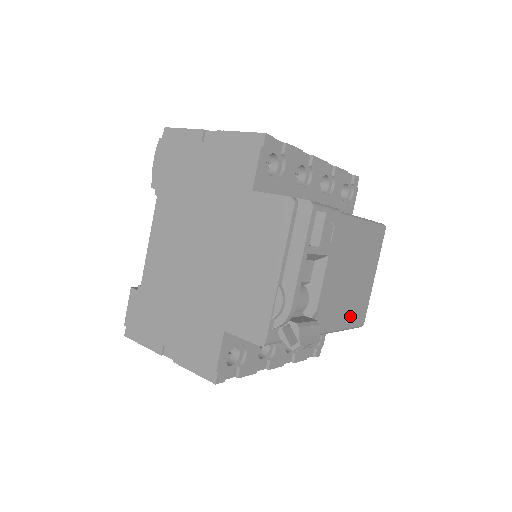
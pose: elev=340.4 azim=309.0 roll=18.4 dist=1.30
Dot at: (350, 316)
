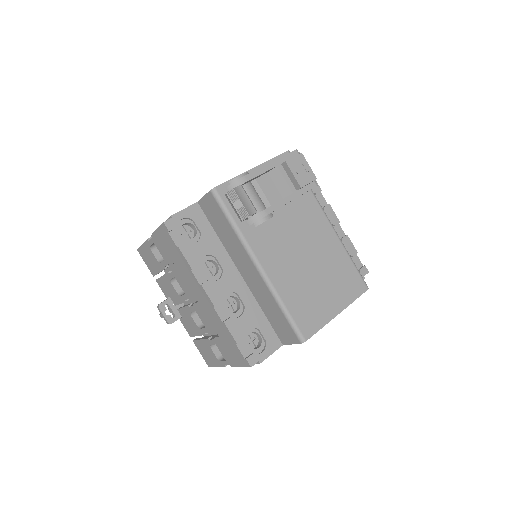
Dot at: (294, 302)
